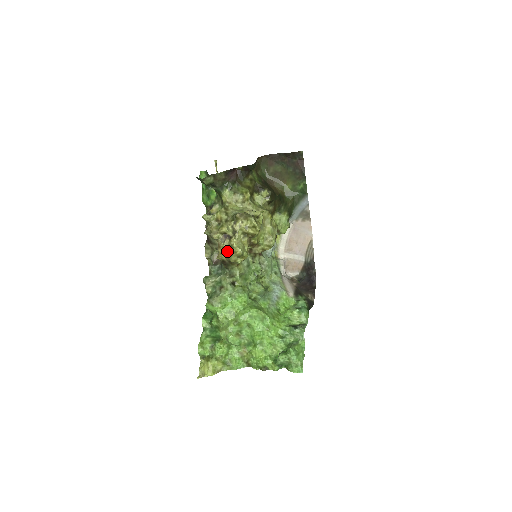
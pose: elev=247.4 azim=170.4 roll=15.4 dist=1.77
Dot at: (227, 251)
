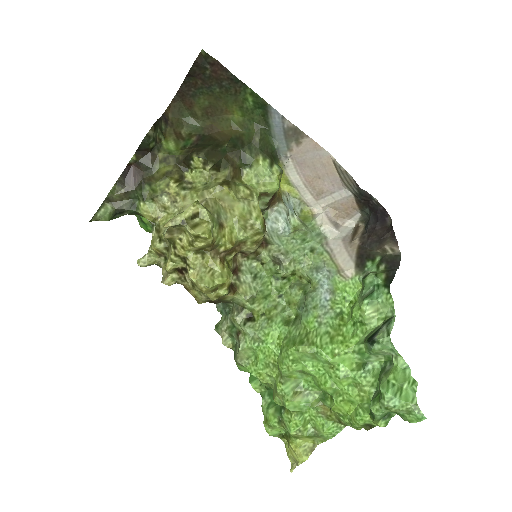
Dot at: (197, 290)
